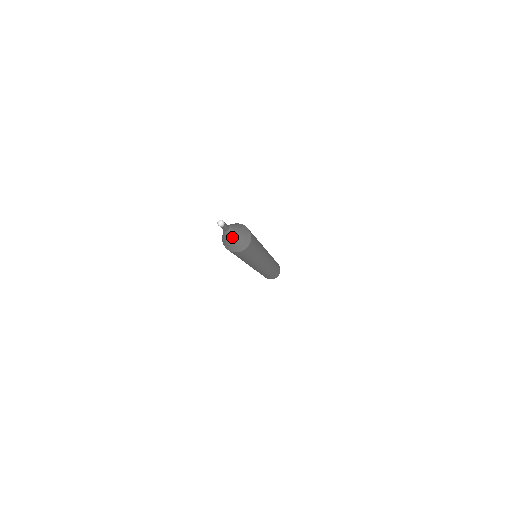
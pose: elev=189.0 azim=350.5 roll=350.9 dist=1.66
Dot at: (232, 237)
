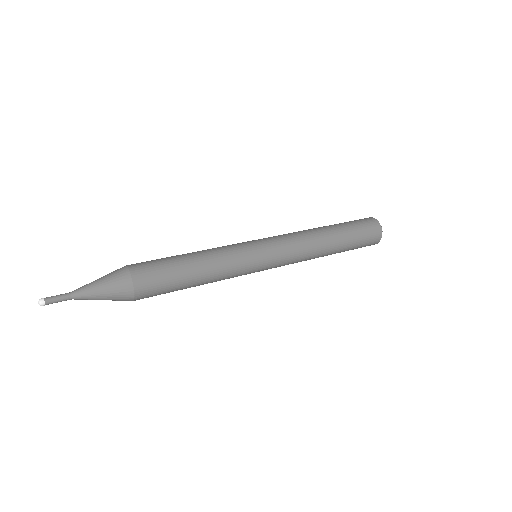
Dot at: (91, 297)
